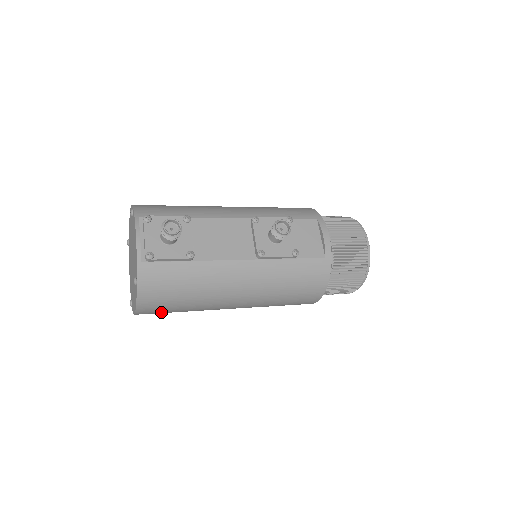
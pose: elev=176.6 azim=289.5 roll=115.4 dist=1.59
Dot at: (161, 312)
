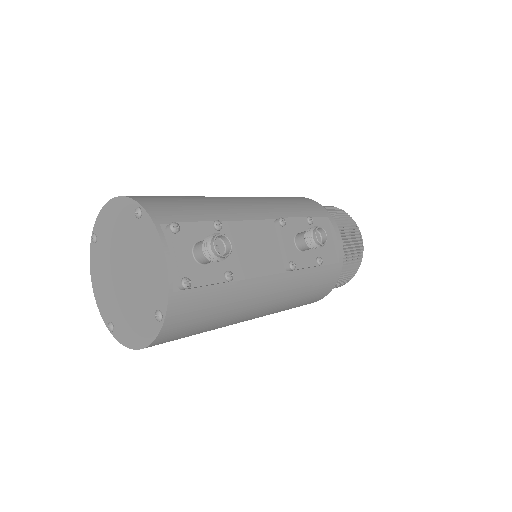
Dot at: occluded
